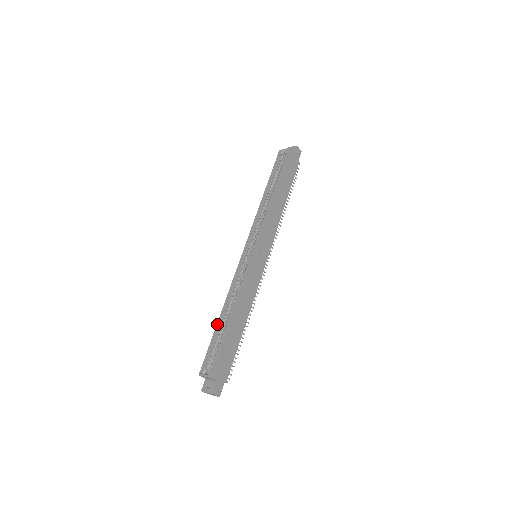
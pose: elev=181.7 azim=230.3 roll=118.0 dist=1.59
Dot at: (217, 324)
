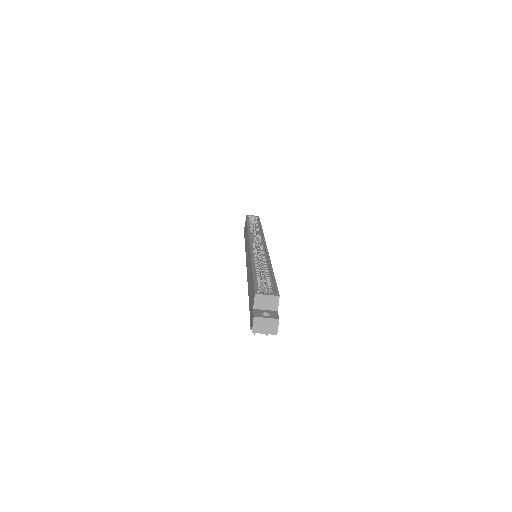
Dot at: (253, 268)
